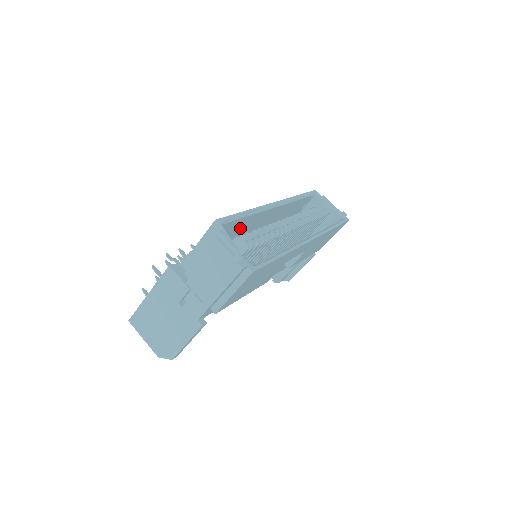
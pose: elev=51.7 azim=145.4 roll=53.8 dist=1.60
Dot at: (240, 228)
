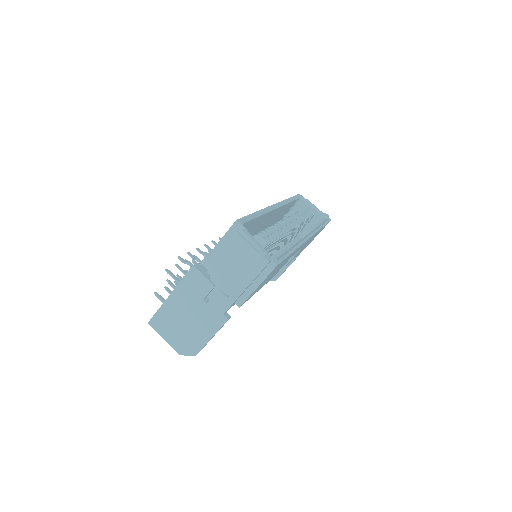
Dot at: (249, 229)
